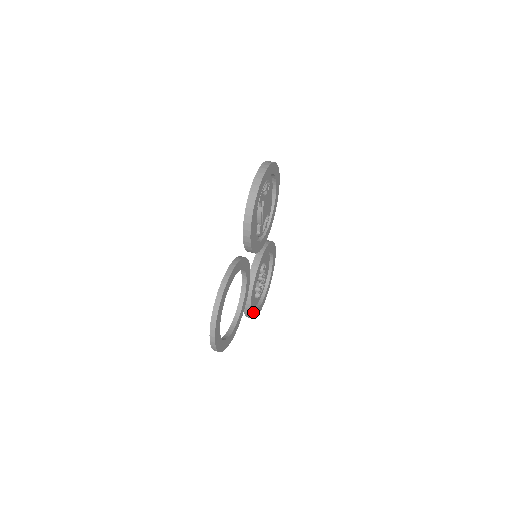
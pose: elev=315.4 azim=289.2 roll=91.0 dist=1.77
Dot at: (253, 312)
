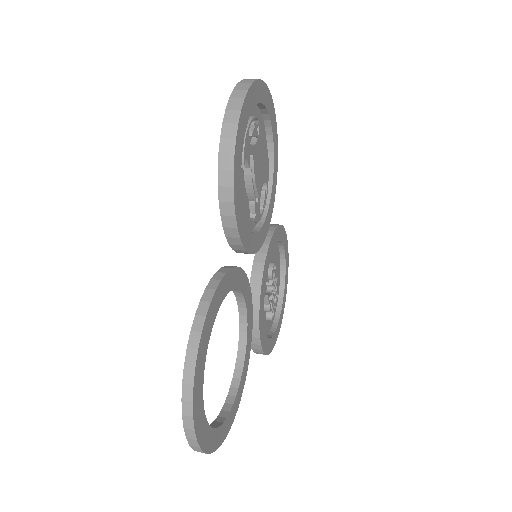
Dot at: (266, 345)
